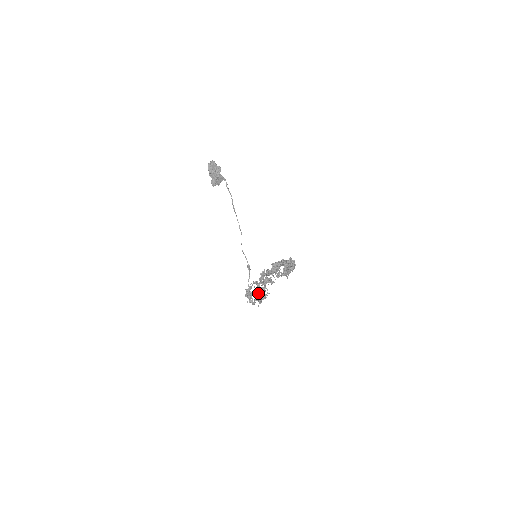
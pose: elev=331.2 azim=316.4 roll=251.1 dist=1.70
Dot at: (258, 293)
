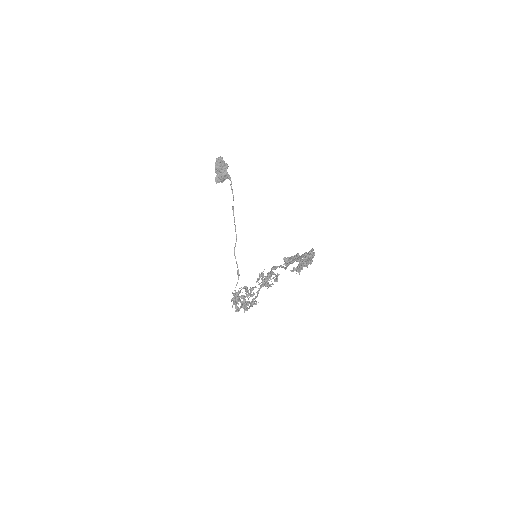
Dot at: (245, 300)
